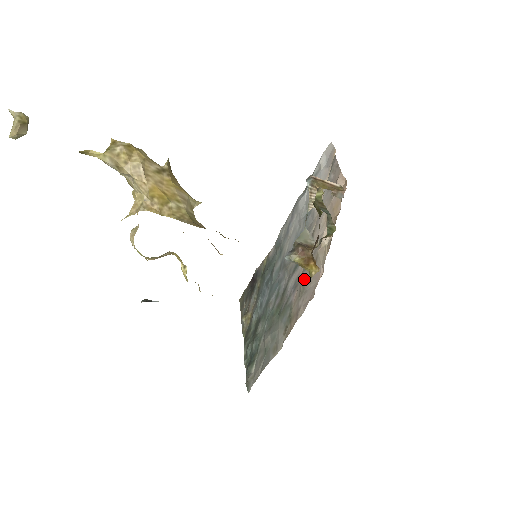
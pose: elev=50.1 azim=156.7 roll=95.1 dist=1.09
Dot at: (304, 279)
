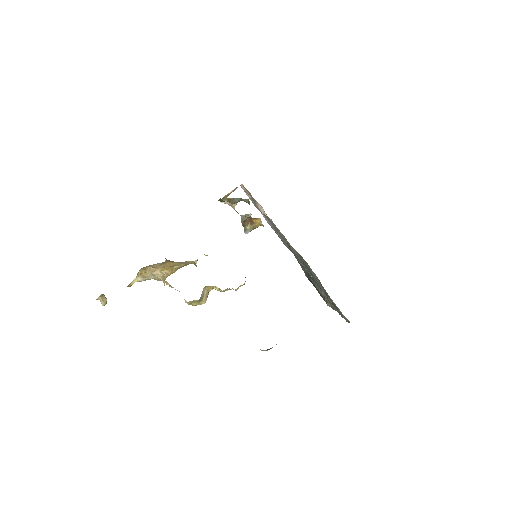
Dot at: occluded
